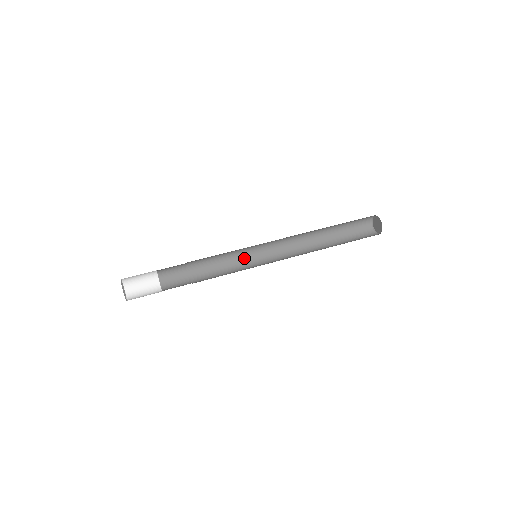
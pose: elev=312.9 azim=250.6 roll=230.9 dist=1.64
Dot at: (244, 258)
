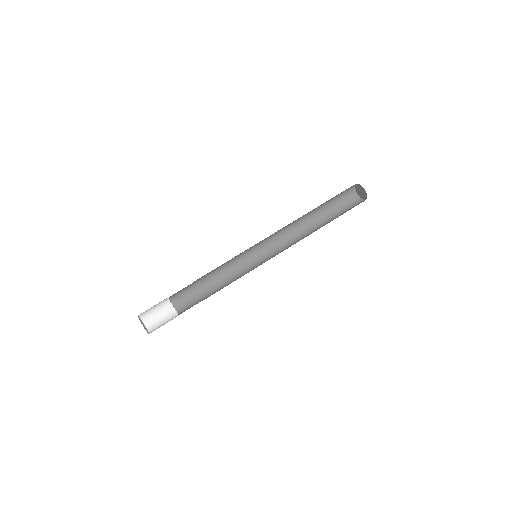
Dot at: (248, 266)
